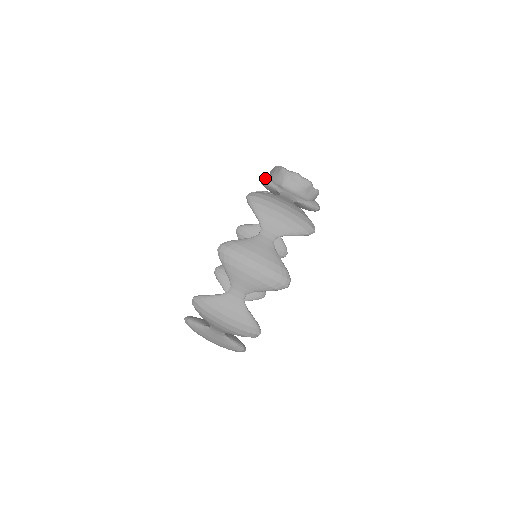
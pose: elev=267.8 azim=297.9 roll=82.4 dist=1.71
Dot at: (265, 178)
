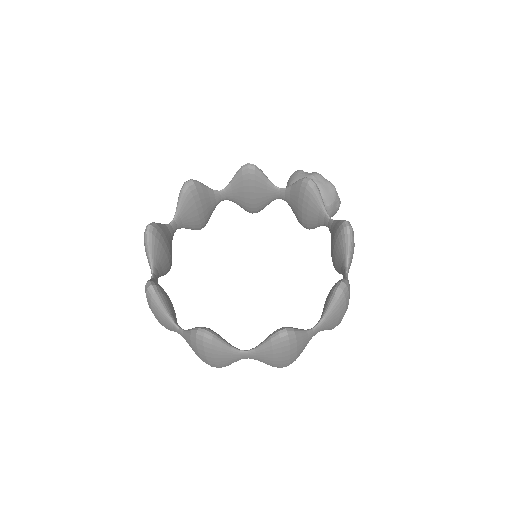
Dot at: (318, 186)
